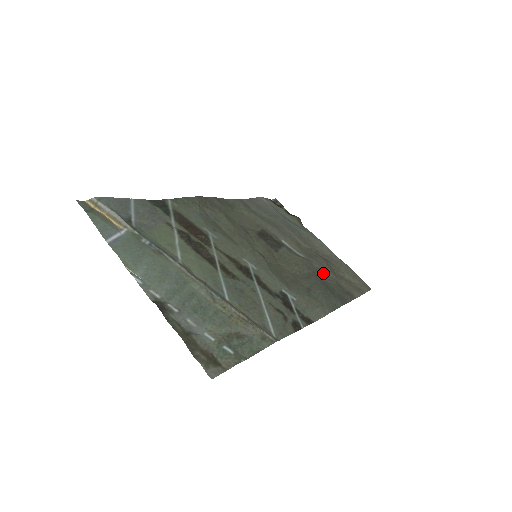
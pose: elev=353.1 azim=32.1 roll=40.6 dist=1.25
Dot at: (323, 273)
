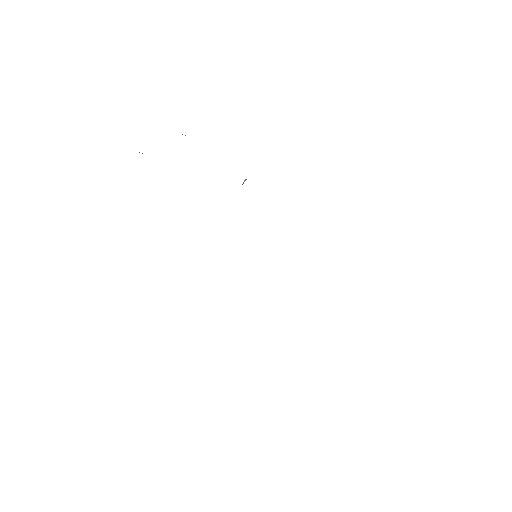
Dot at: occluded
